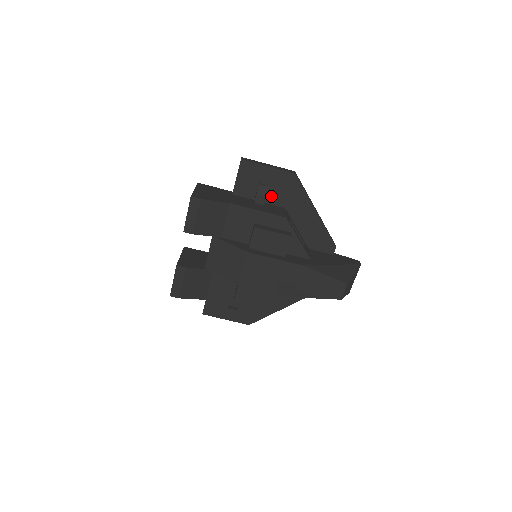
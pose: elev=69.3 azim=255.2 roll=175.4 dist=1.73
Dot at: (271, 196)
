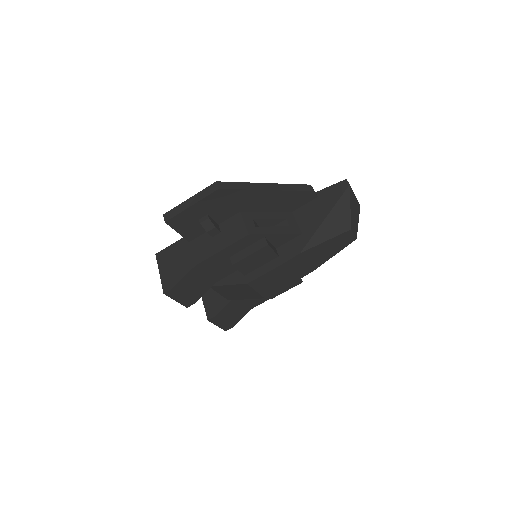
Dot at: (219, 216)
